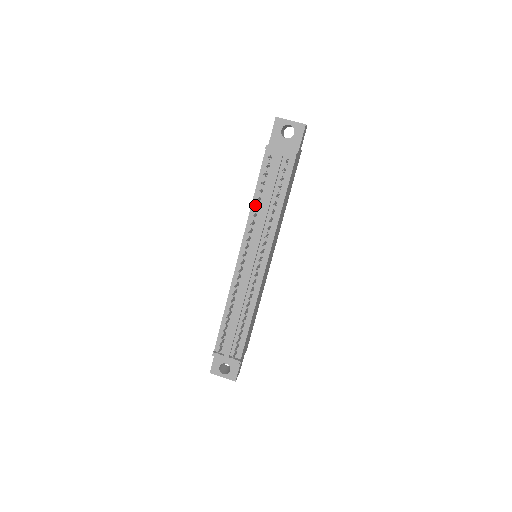
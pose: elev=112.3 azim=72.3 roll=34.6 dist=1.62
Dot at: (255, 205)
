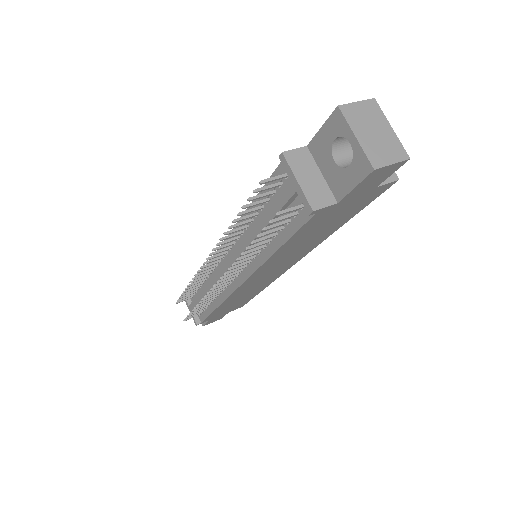
Dot at: occluded
